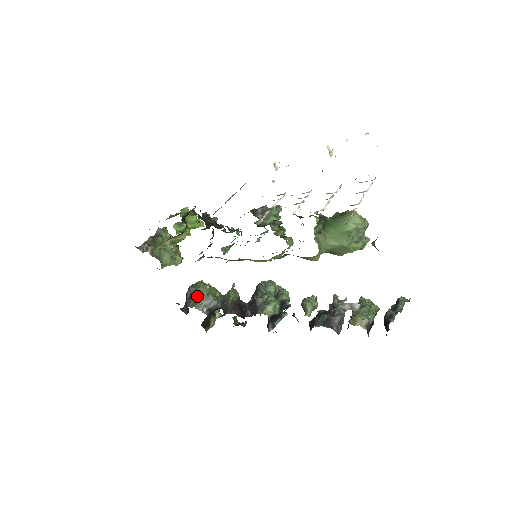
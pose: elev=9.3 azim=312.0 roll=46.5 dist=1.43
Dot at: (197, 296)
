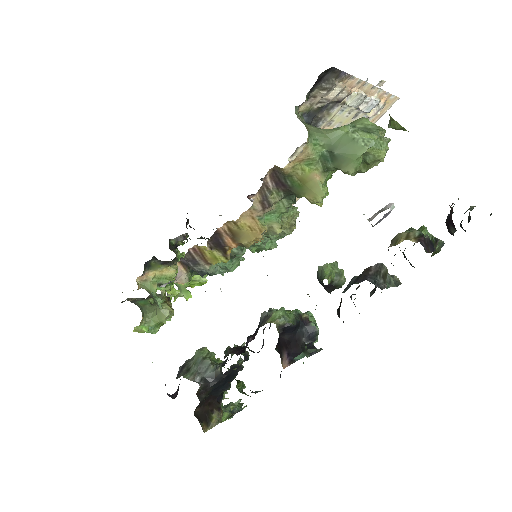
Dot at: (189, 364)
